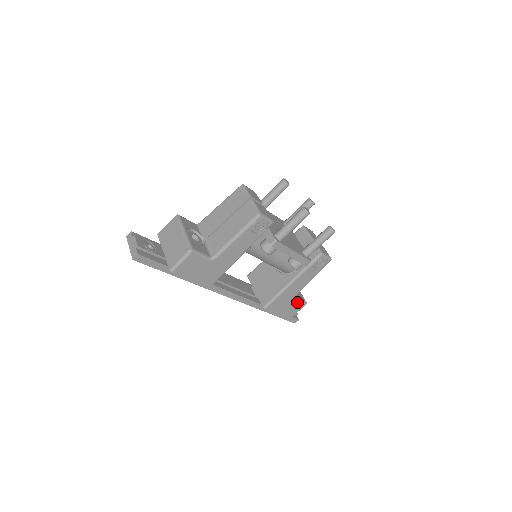
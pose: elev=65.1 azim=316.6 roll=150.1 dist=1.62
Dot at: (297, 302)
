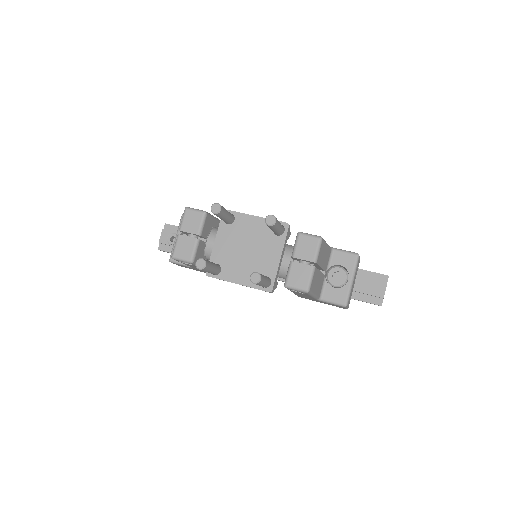
Dot at: (329, 303)
